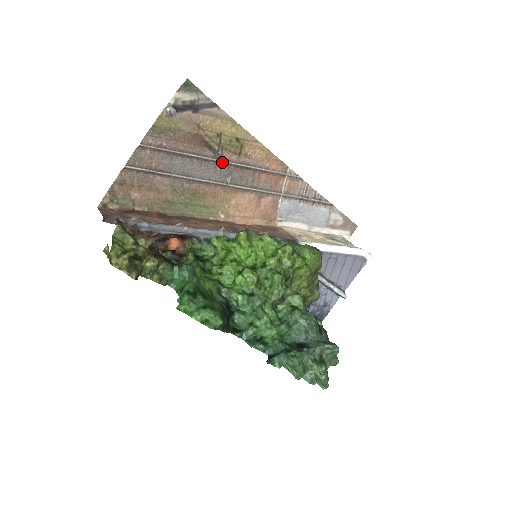
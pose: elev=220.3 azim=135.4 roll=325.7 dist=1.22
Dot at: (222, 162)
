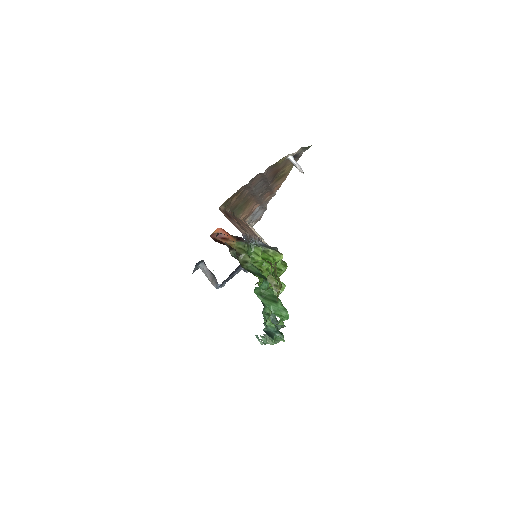
Dot at: (269, 185)
